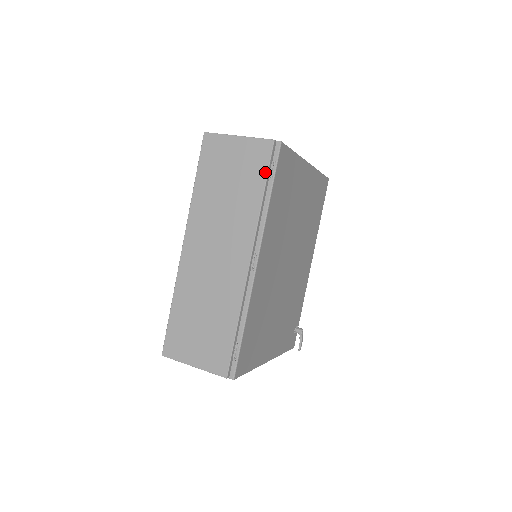
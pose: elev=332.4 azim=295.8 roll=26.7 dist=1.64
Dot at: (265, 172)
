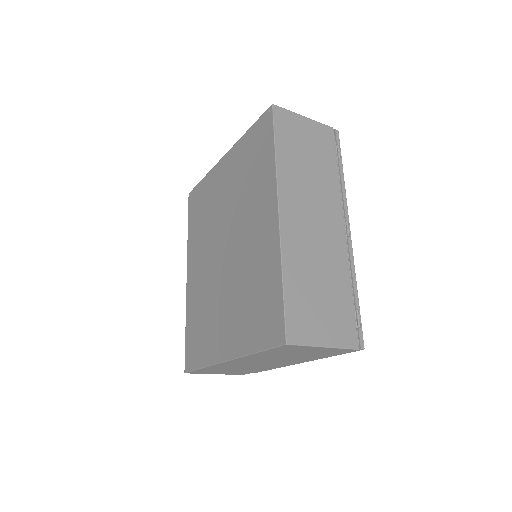
Dot at: (334, 152)
